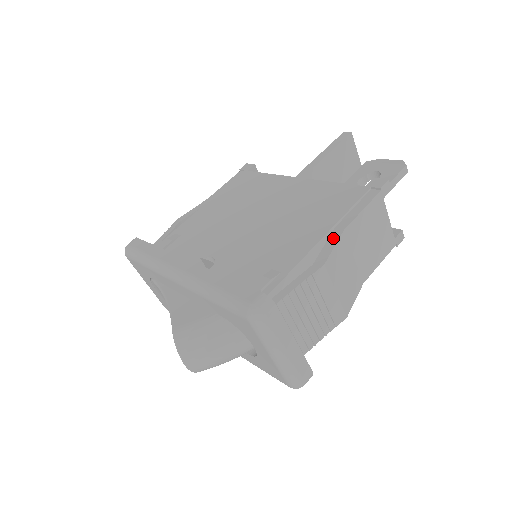
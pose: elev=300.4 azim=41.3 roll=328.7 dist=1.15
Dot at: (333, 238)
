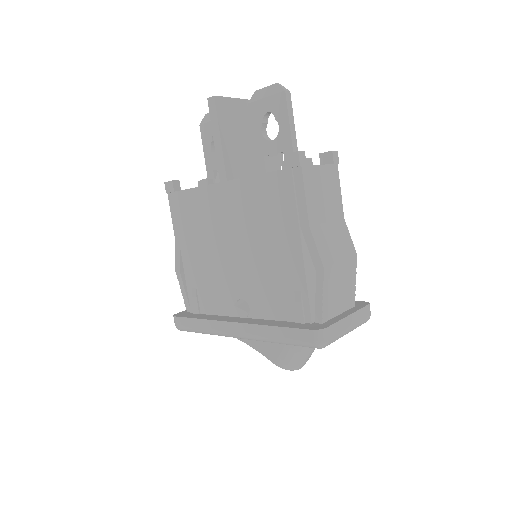
Dot at: (308, 239)
